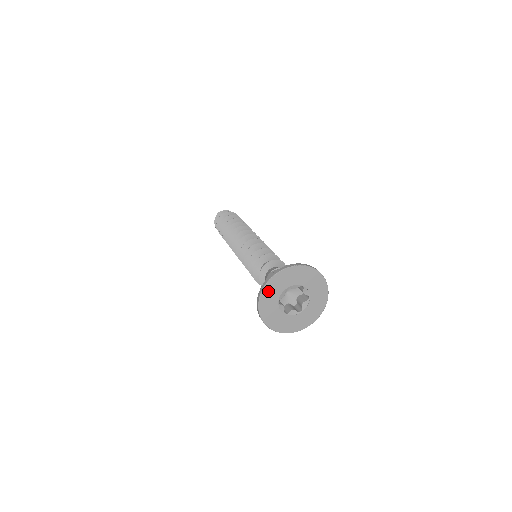
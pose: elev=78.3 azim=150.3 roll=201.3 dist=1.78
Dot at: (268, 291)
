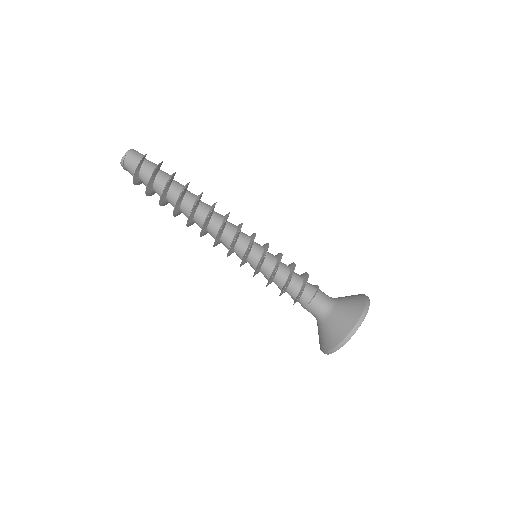
Dot at: occluded
